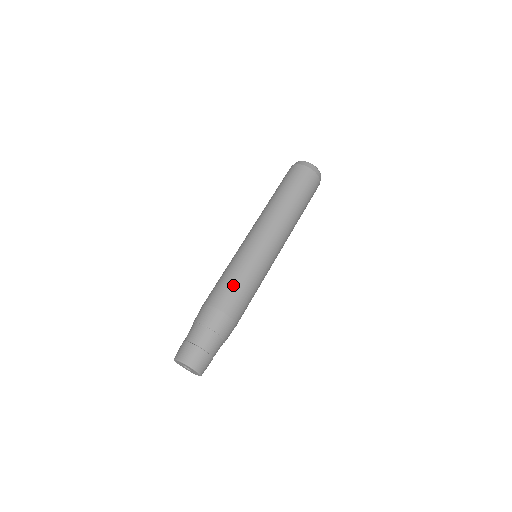
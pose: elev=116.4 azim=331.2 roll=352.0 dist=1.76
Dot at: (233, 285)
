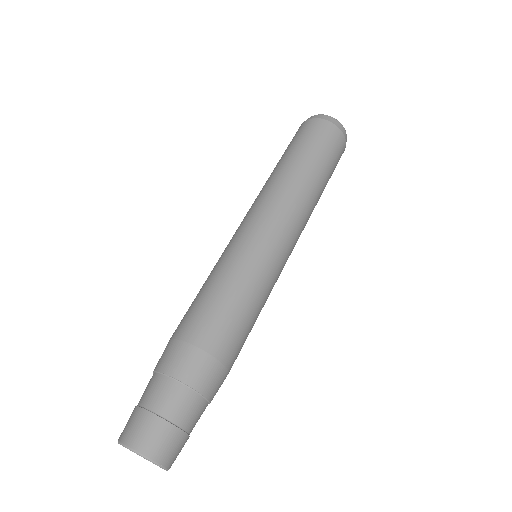
Dot at: (247, 321)
